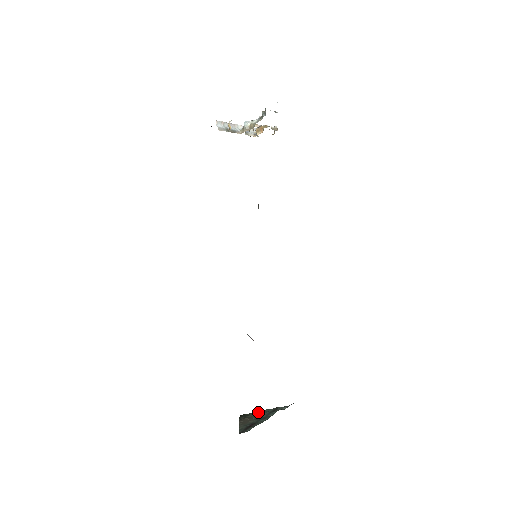
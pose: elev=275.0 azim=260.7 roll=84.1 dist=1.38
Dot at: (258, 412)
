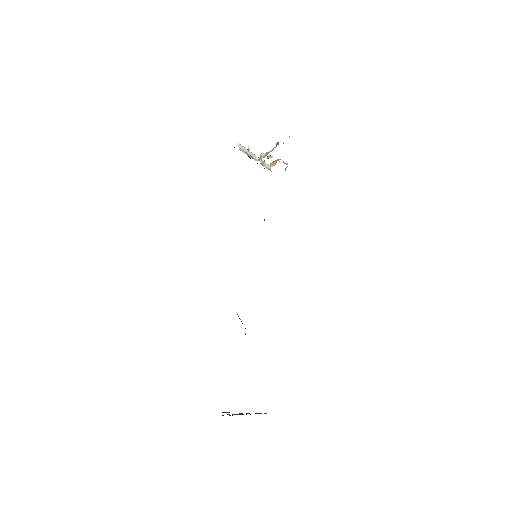
Dot at: occluded
